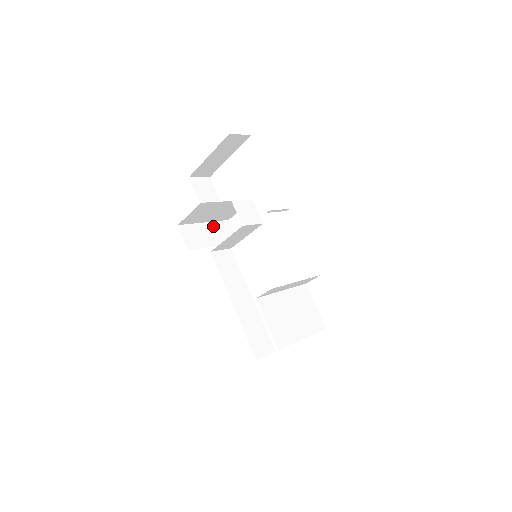
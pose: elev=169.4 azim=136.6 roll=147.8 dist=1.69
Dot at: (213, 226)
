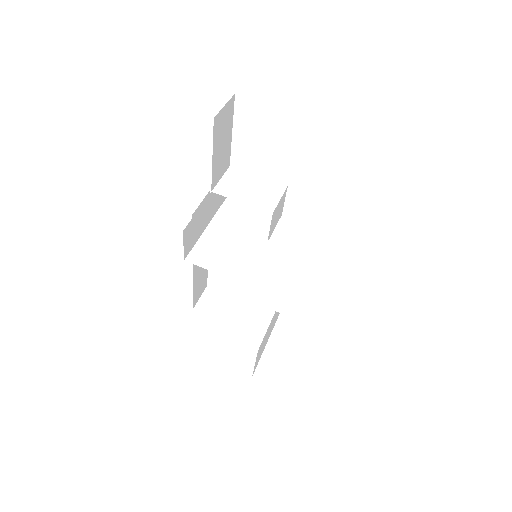
Dot at: (214, 193)
